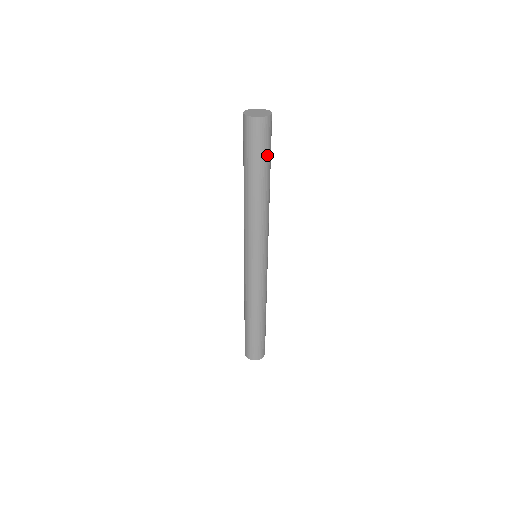
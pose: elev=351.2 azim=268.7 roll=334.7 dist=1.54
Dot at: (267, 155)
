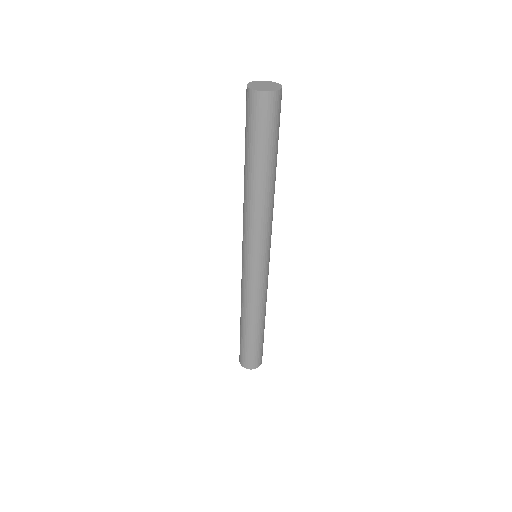
Dot at: (268, 140)
